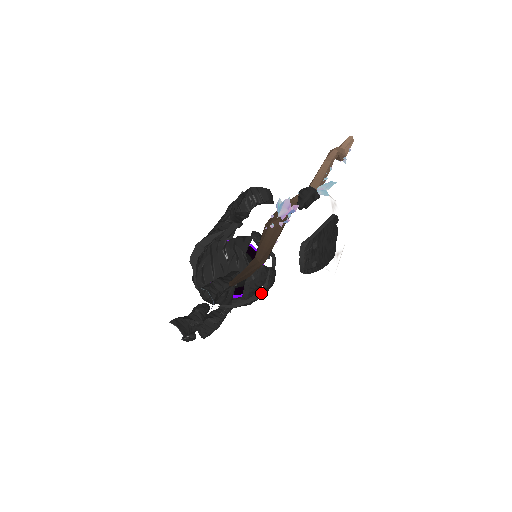
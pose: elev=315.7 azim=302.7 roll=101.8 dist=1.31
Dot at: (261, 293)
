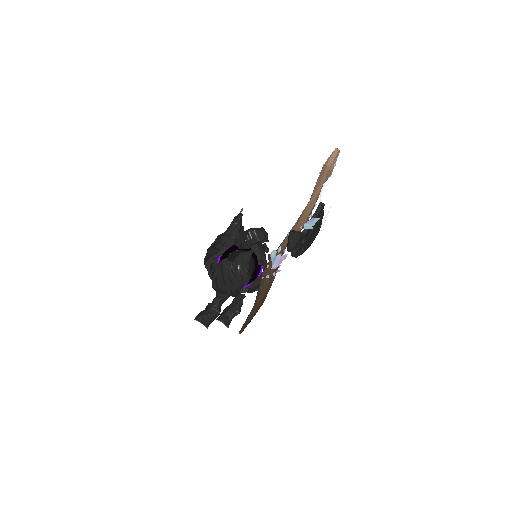
Dot at: occluded
